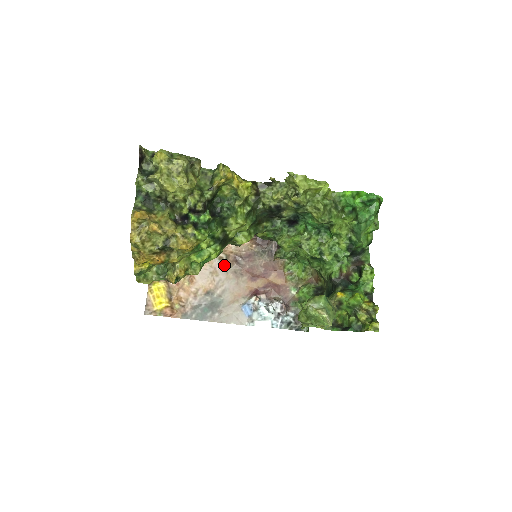
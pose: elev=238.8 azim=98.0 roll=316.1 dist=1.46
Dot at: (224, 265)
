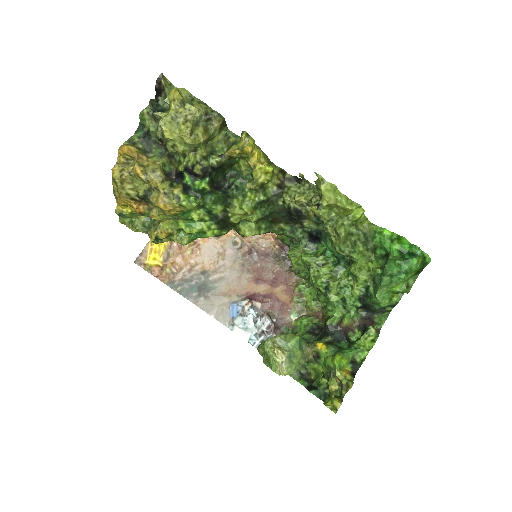
Dot at: (236, 252)
